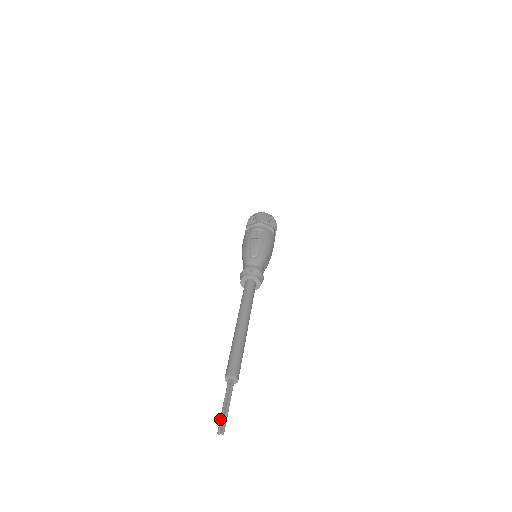
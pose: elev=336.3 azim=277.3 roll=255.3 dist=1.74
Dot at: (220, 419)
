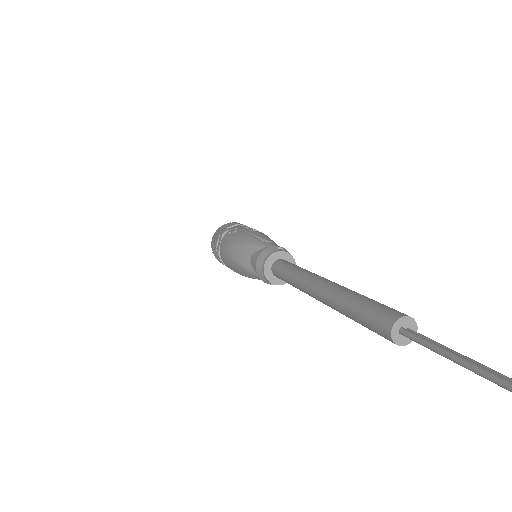
Dot at: (481, 367)
